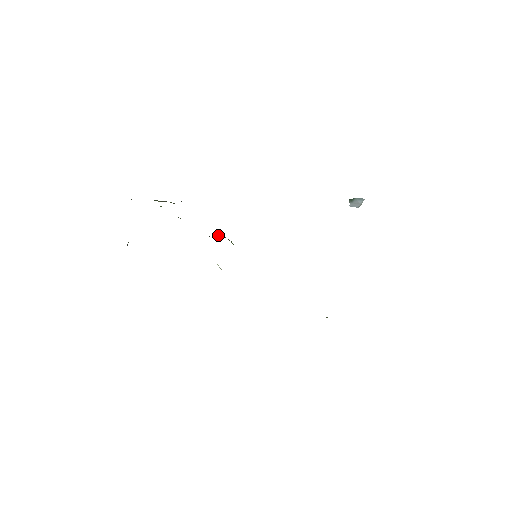
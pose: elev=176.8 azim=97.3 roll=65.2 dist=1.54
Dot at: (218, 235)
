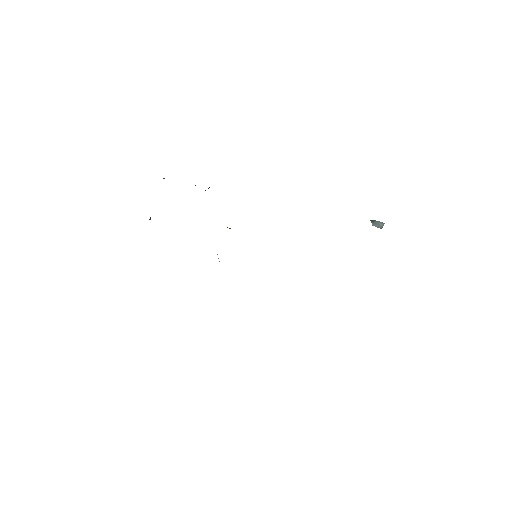
Dot at: (229, 228)
